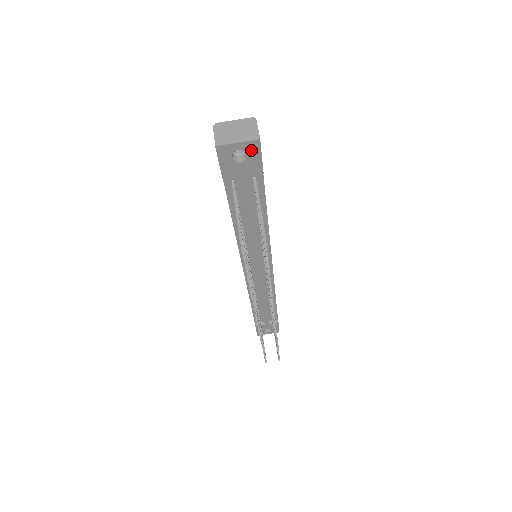
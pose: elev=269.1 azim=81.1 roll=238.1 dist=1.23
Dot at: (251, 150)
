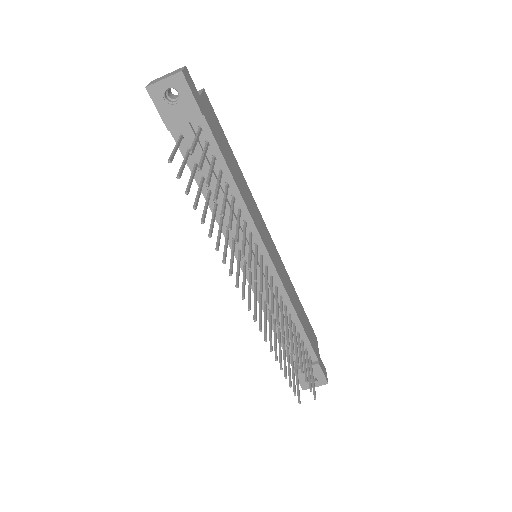
Dot at: (179, 86)
